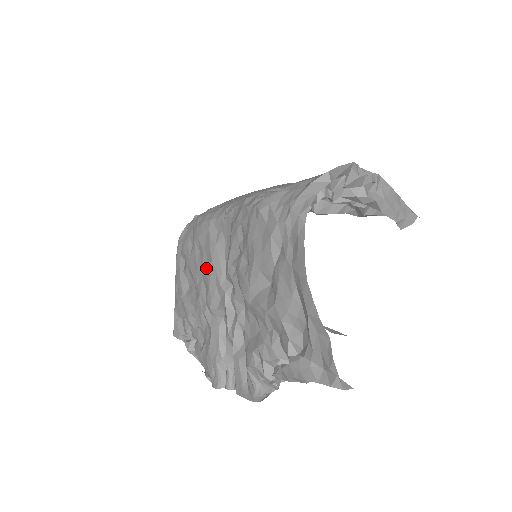
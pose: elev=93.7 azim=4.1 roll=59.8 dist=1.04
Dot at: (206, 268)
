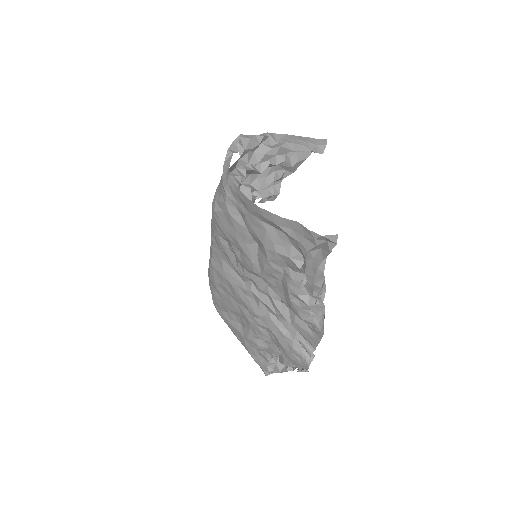
Dot at: (232, 293)
